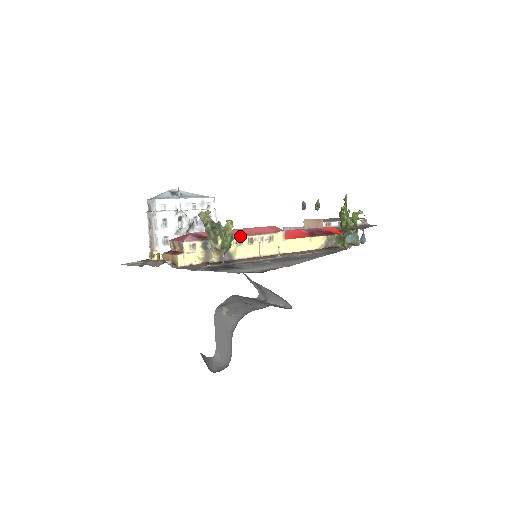
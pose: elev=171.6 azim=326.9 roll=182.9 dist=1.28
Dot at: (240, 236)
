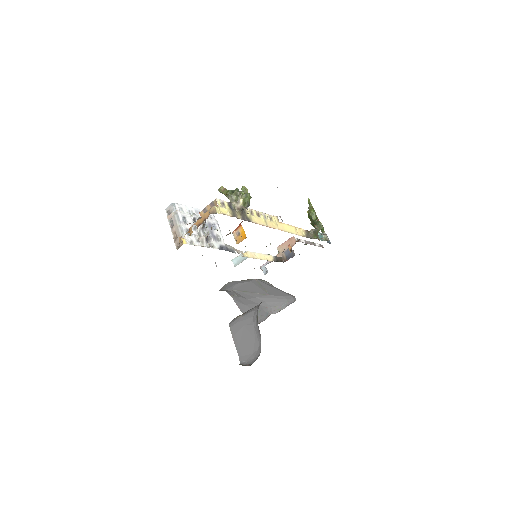
Dot at: (250, 209)
